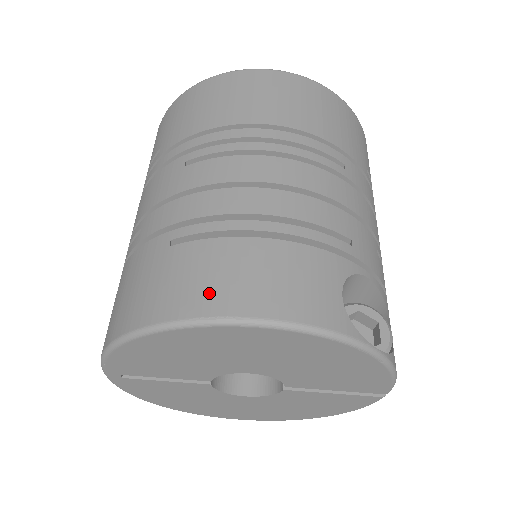
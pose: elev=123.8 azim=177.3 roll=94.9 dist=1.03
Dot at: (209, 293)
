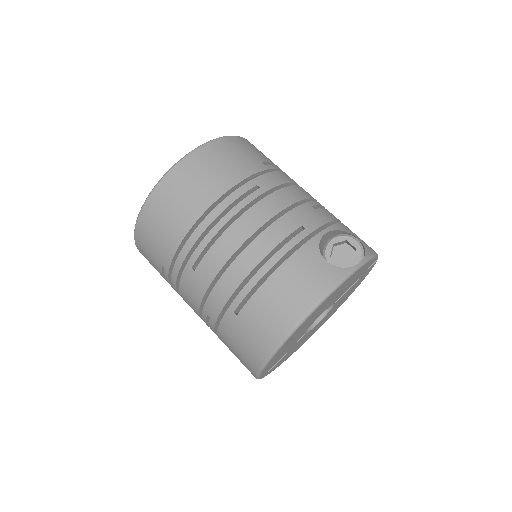
Dot at: (279, 321)
